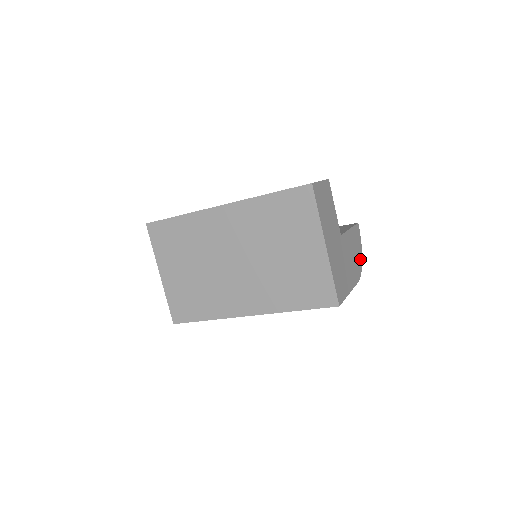
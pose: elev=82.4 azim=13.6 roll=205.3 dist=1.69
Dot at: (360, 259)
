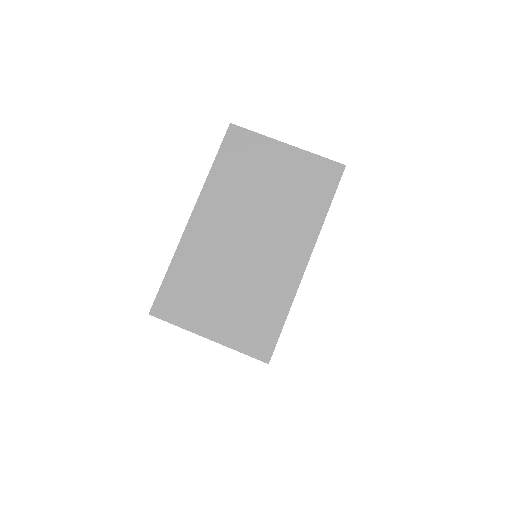
Dot at: occluded
